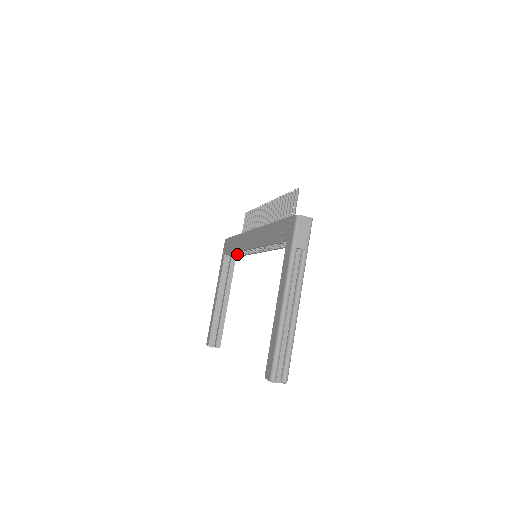
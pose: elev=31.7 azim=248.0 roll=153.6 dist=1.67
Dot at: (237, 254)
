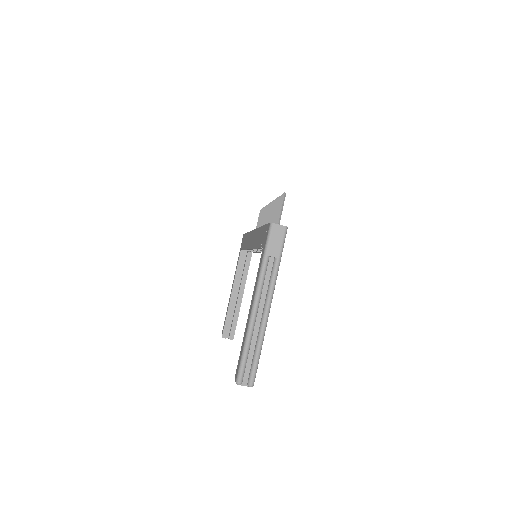
Dot at: (250, 250)
